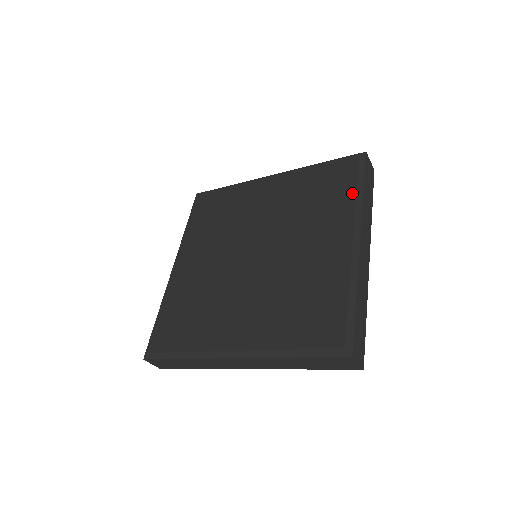
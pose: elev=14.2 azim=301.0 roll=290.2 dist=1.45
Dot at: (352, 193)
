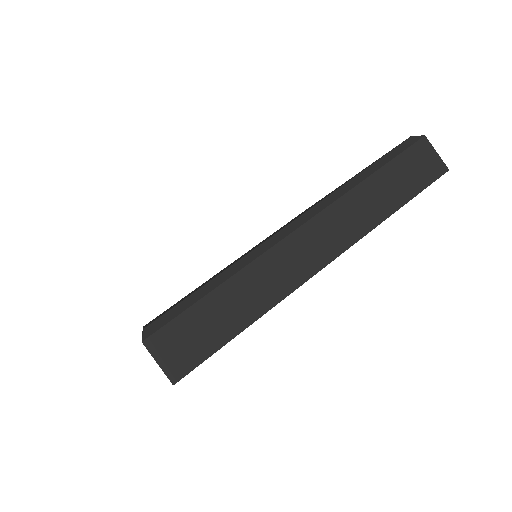
Dot at: (352, 178)
